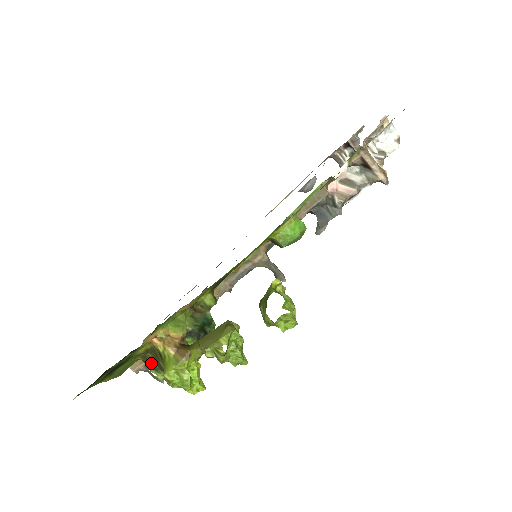
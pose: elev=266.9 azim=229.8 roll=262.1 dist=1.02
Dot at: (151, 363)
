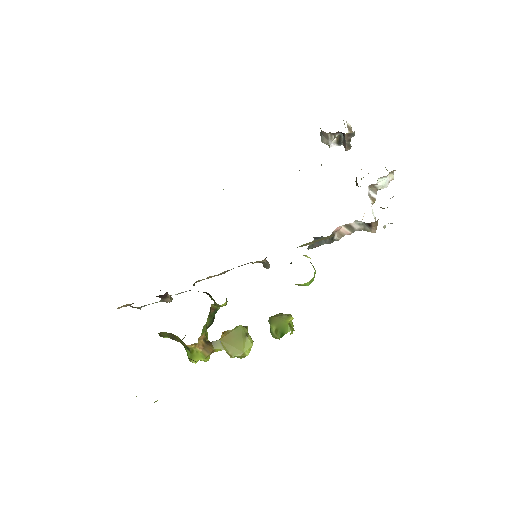
Dot at: (164, 335)
